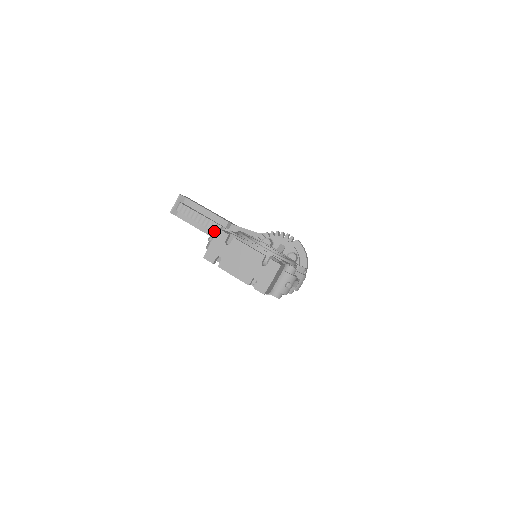
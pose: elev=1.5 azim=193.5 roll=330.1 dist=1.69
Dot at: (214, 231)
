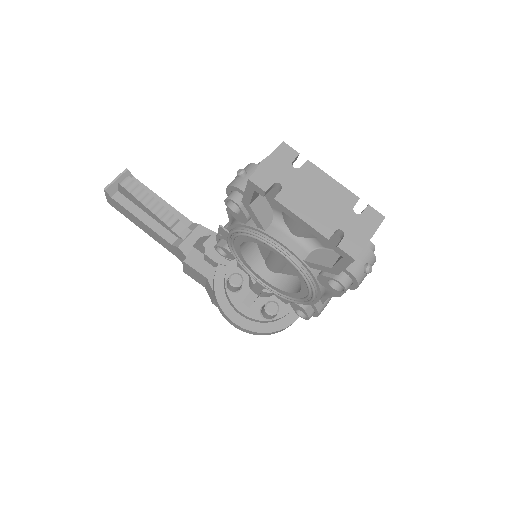
Dot at: occluded
